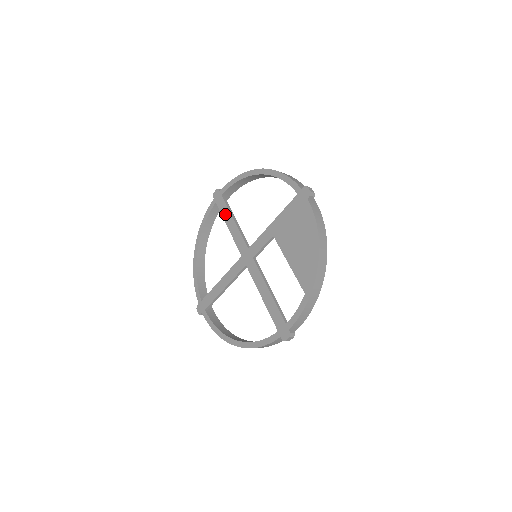
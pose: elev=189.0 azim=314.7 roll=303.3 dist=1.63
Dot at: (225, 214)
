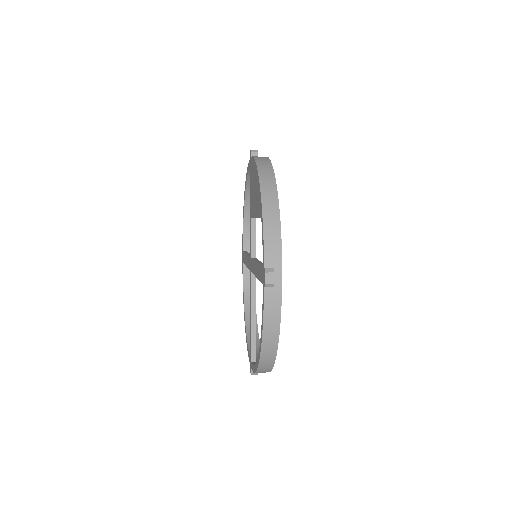
Dot at: (244, 259)
